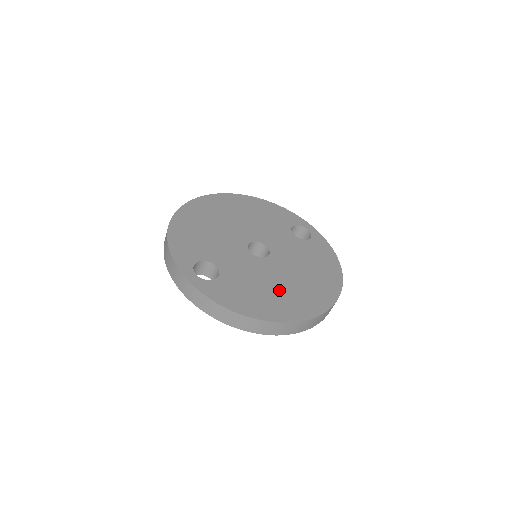
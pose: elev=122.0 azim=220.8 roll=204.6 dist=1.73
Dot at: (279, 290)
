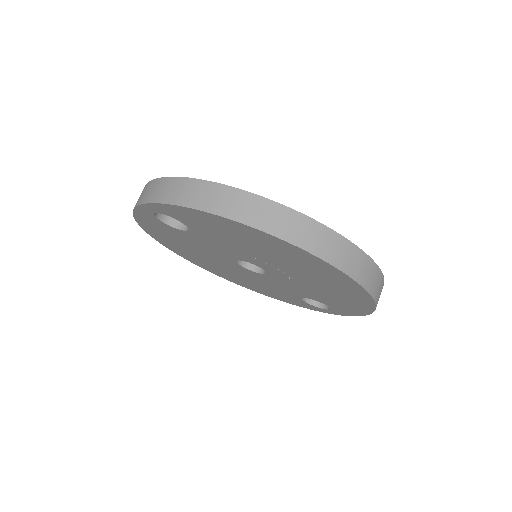
Dot at: occluded
